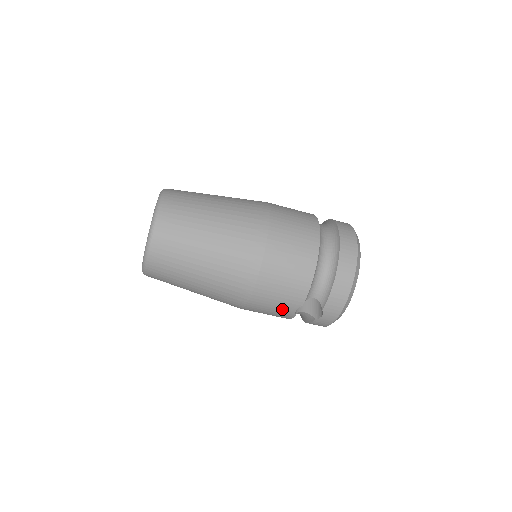
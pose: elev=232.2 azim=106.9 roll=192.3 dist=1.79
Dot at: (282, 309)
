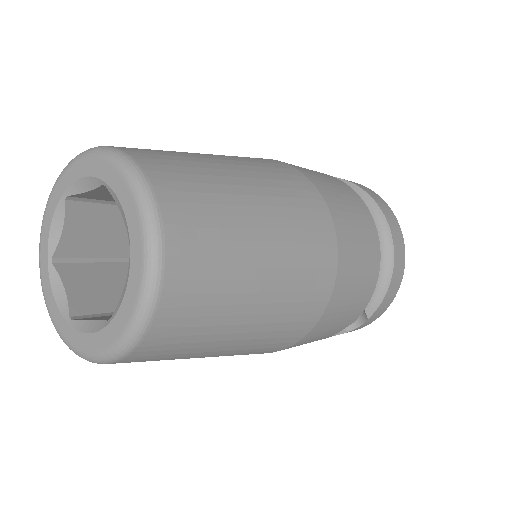
Dot at: (326, 336)
